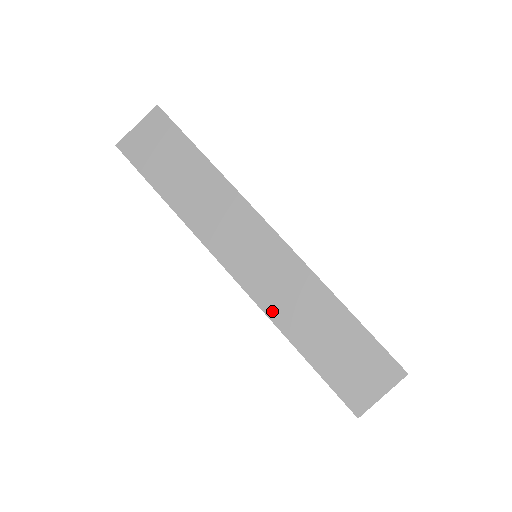
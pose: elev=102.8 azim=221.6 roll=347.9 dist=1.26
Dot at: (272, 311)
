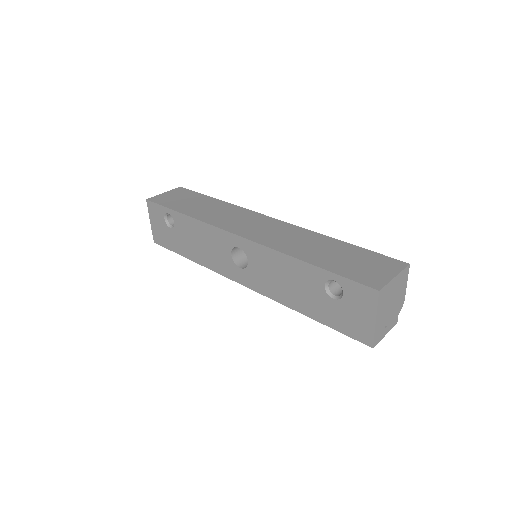
Dot at: (279, 247)
